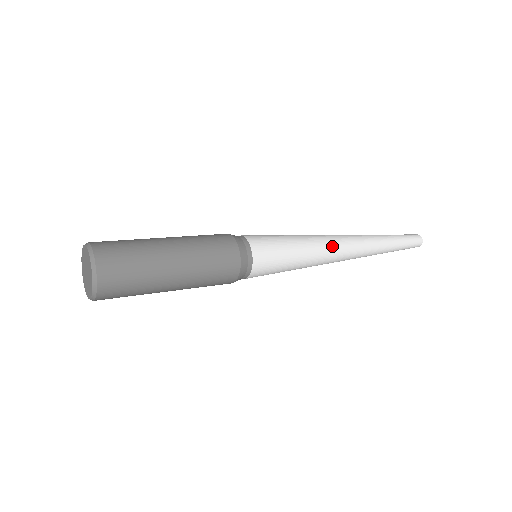
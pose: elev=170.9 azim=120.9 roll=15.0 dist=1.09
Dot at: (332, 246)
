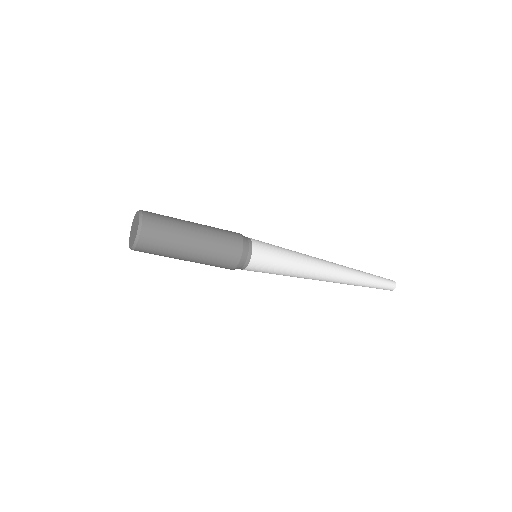
Dot at: (316, 270)
